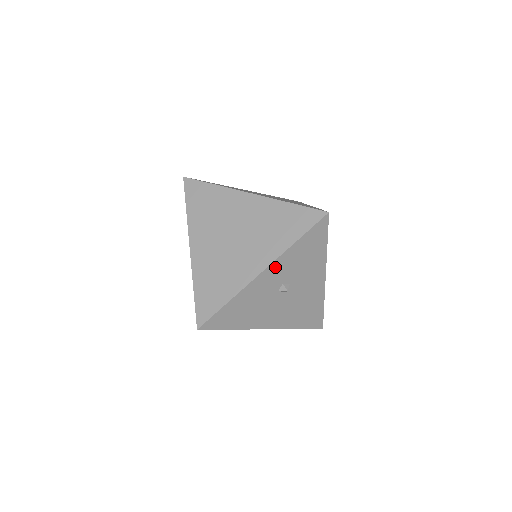
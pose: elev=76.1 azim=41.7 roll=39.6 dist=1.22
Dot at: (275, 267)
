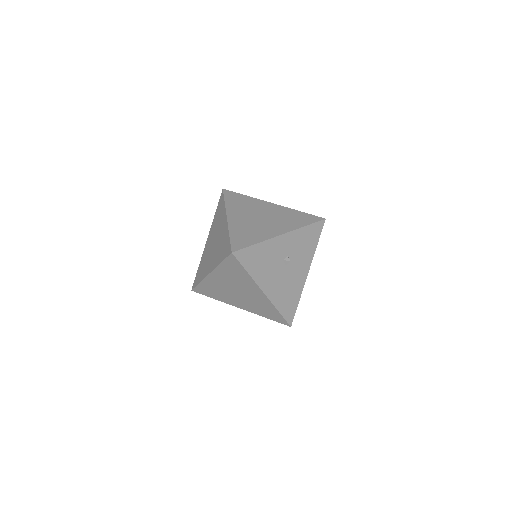
Dot at: (289, 237)
